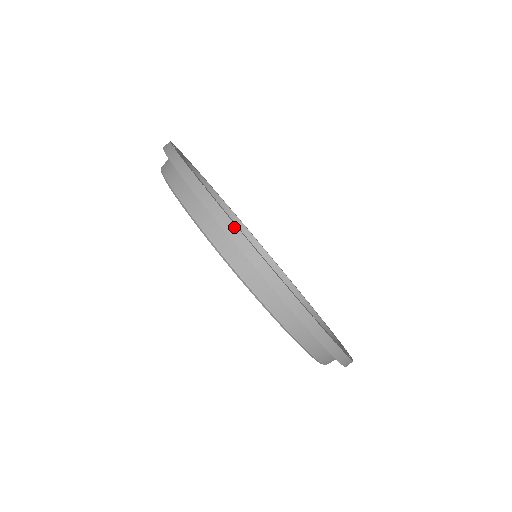
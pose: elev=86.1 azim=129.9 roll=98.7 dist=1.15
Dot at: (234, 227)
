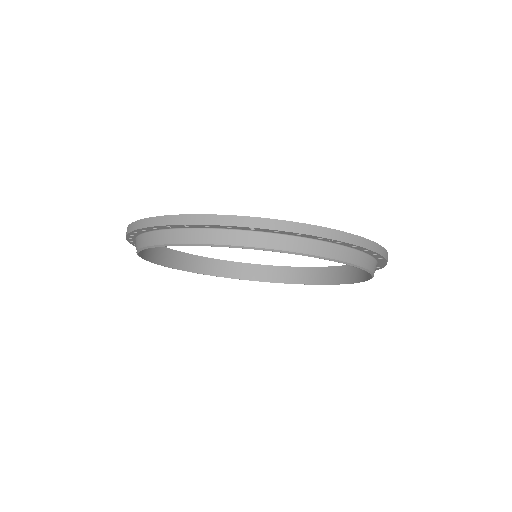
Dot at: (285, 222)
